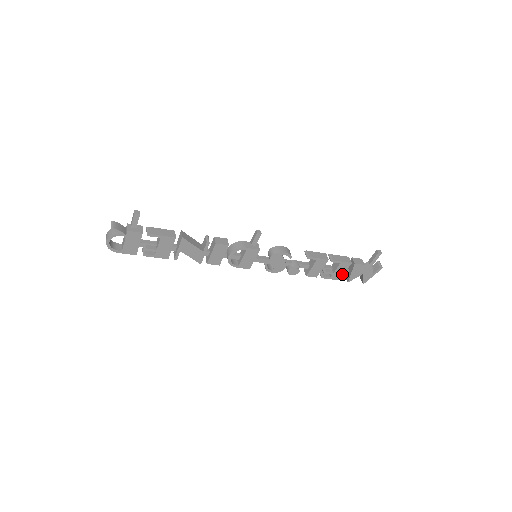
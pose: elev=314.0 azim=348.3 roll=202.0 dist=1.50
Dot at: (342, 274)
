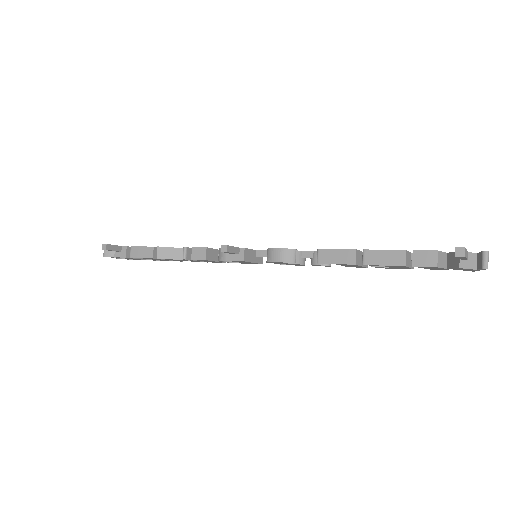
Dot at: (408, 268)
